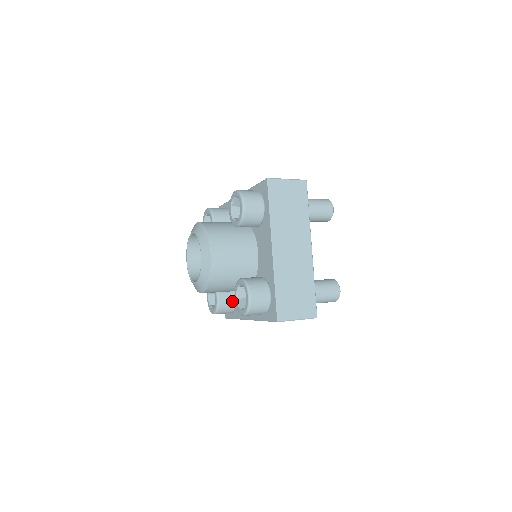
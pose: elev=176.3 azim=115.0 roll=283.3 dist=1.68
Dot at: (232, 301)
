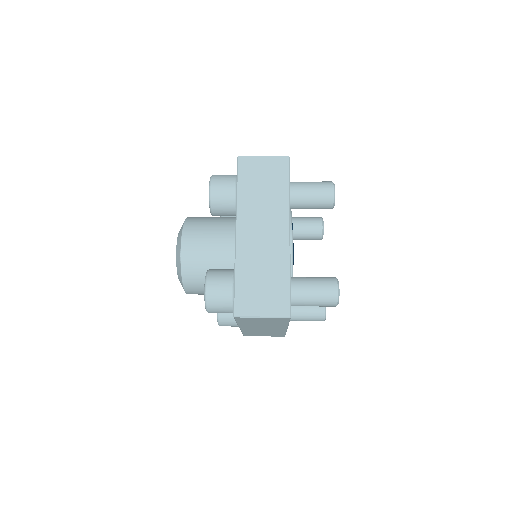
Dot at: occluded
